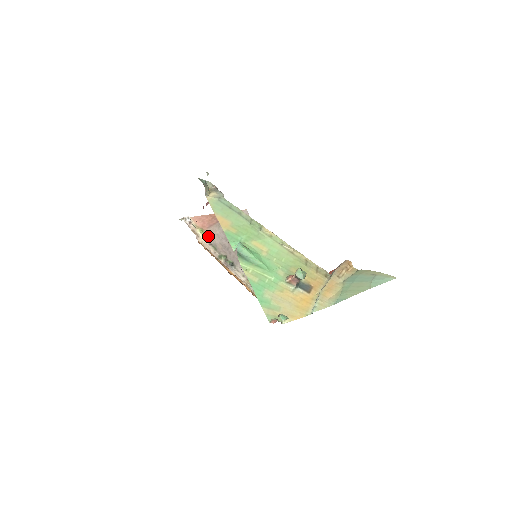
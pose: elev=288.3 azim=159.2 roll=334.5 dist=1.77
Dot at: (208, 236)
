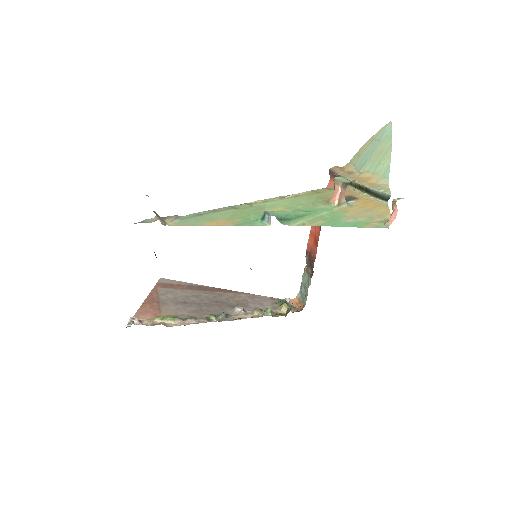
Dot at: (172, 316)
